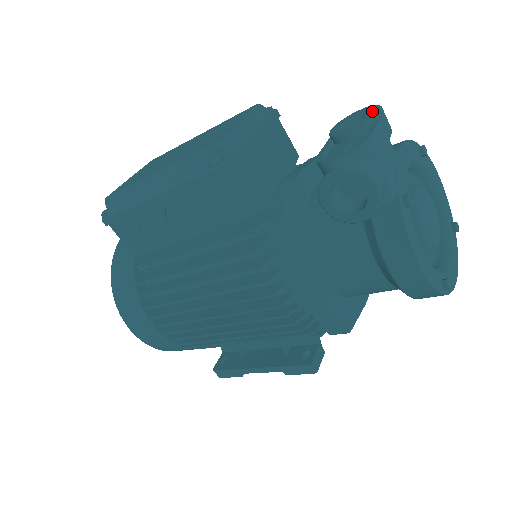
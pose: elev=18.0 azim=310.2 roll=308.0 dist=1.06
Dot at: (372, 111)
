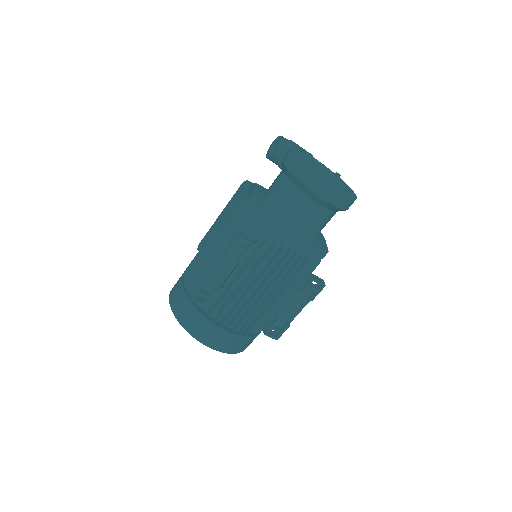
Dot at: occluded
